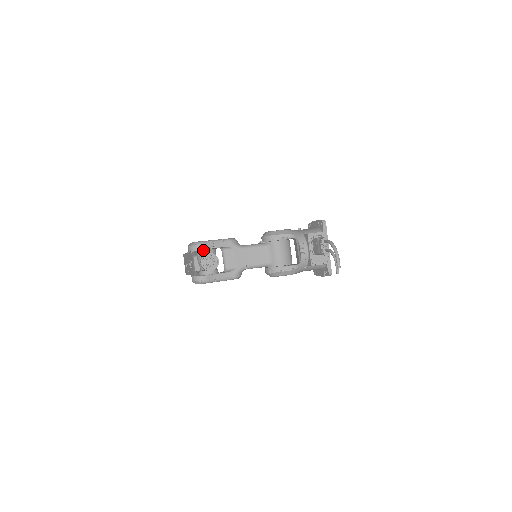
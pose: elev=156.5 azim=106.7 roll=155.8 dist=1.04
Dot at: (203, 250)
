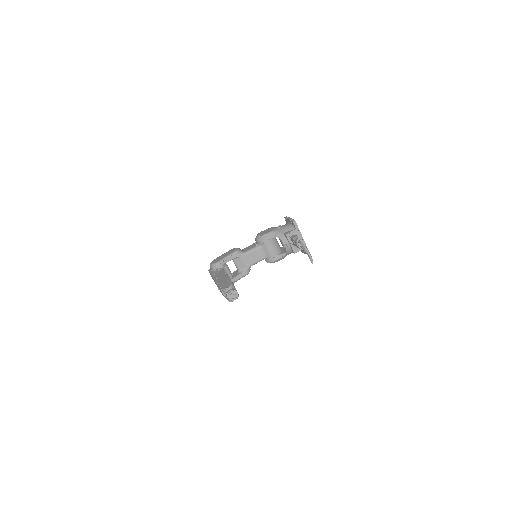
Dot at: (226, 289)
